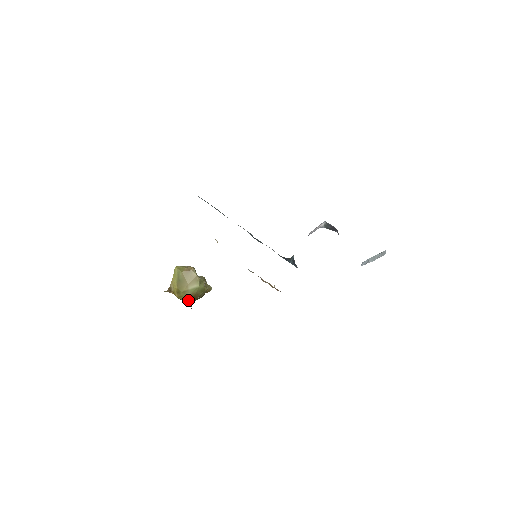
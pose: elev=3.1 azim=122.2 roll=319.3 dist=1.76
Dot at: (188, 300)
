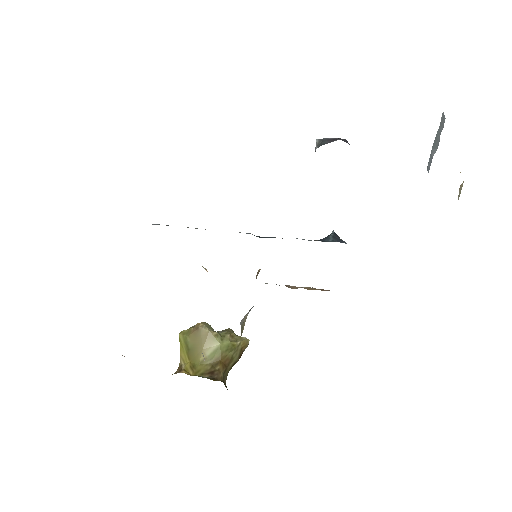
Dot at: (211, 372)
